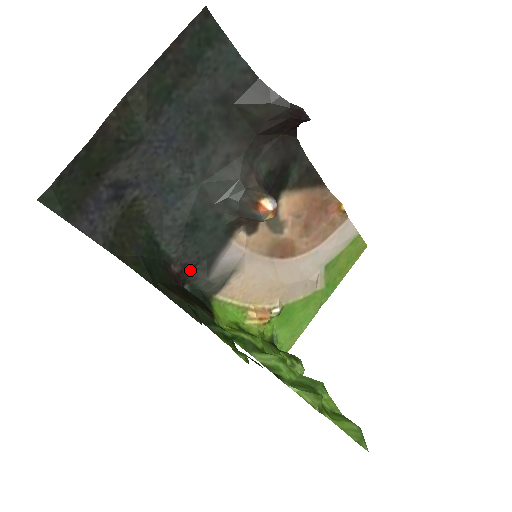
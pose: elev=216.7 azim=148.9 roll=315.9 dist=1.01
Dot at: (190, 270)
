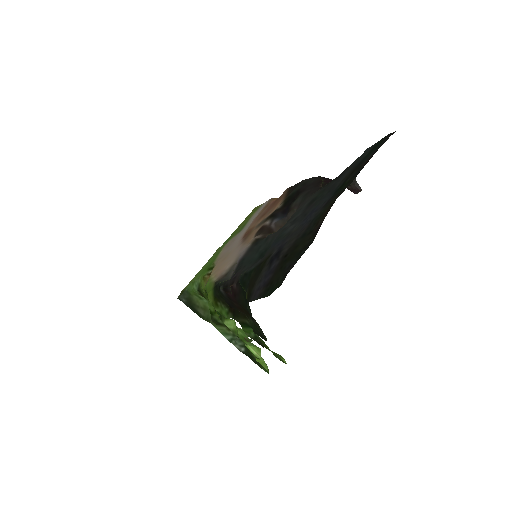
Dot at: (232, 277)
